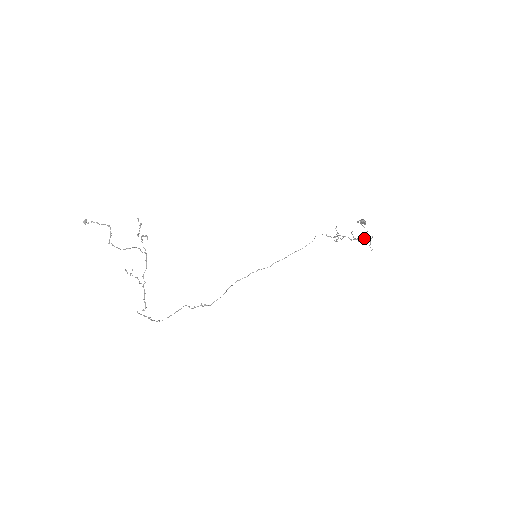
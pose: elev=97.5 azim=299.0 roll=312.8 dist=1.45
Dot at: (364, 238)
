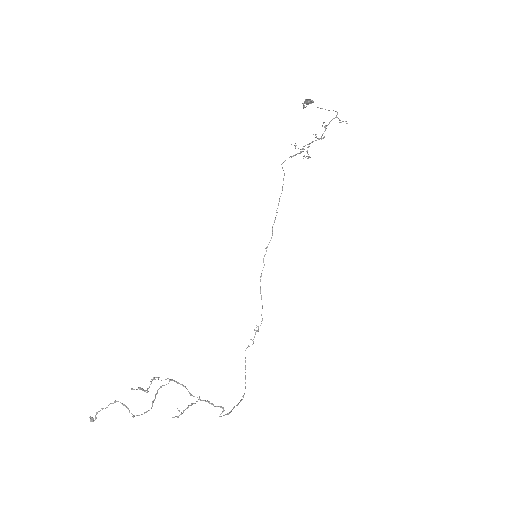
Dot at: (329, 123)
